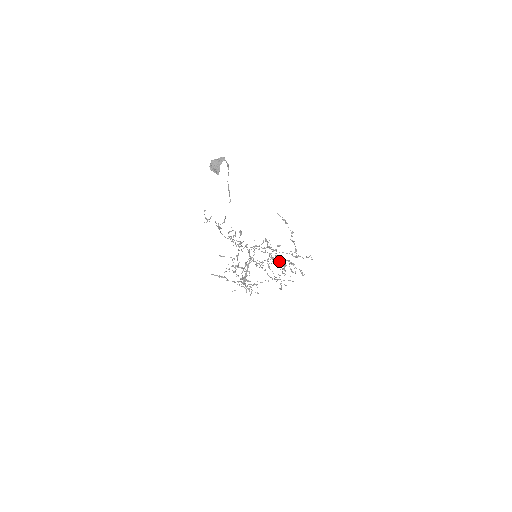
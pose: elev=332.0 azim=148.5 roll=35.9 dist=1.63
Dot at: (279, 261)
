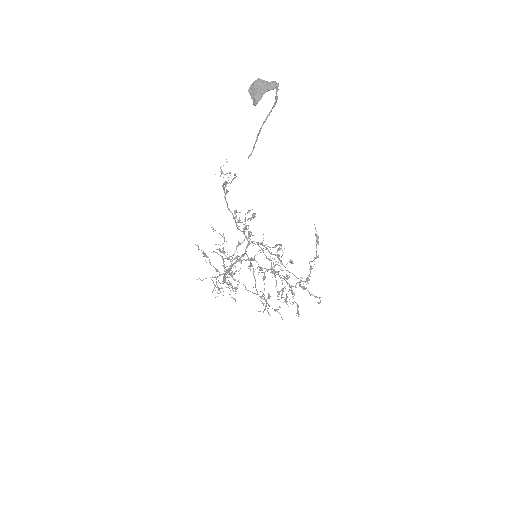
Dot at: (282, 280)
